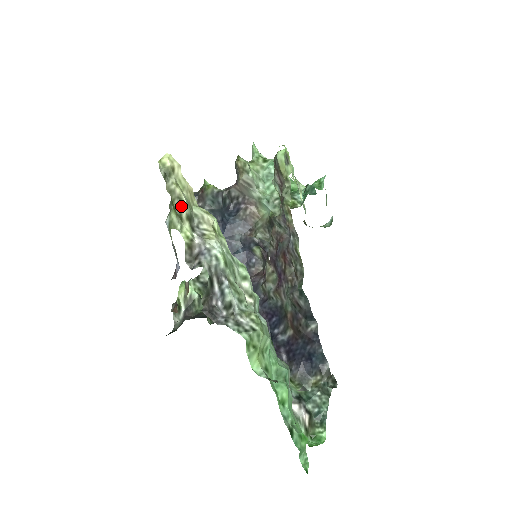
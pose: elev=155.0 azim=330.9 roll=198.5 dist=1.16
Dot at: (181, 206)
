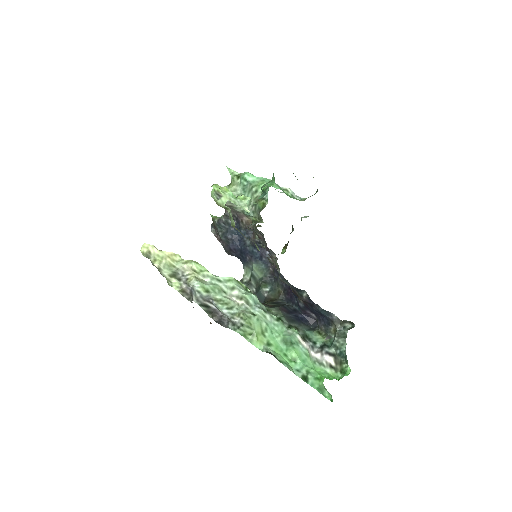
Dot at: (162, 273)
